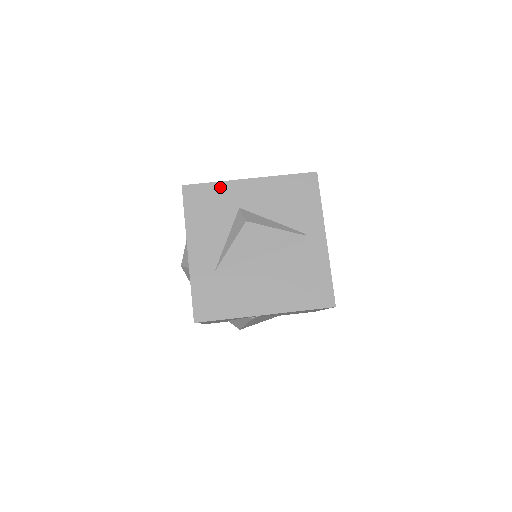
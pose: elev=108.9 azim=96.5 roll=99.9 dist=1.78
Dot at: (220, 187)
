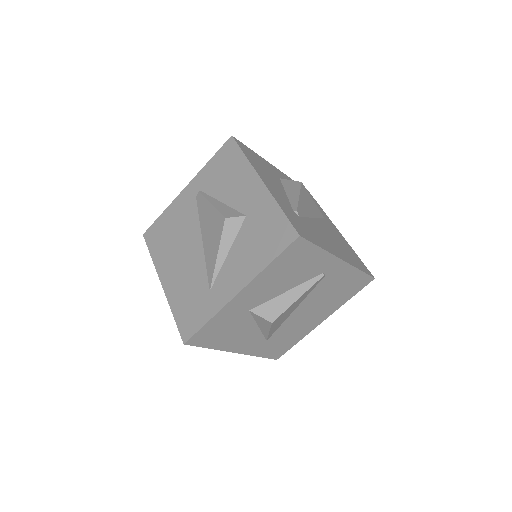
Dot at: (218, 318)
